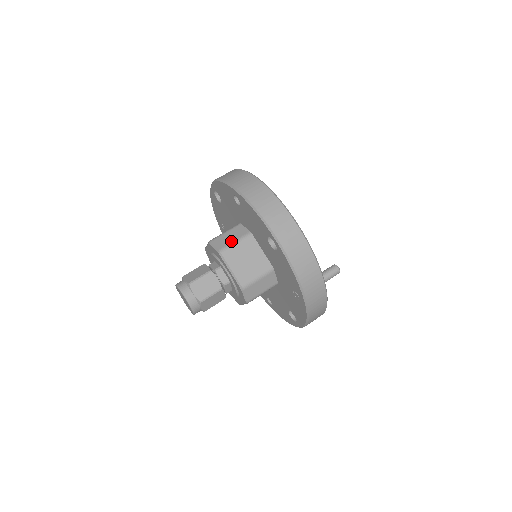
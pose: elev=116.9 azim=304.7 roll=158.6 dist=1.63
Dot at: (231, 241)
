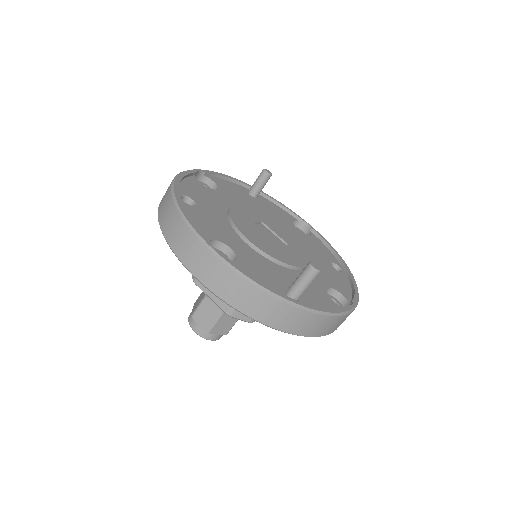
Dot at: occluded
